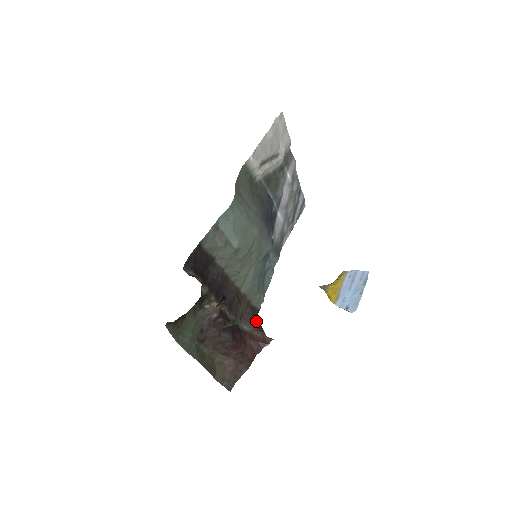
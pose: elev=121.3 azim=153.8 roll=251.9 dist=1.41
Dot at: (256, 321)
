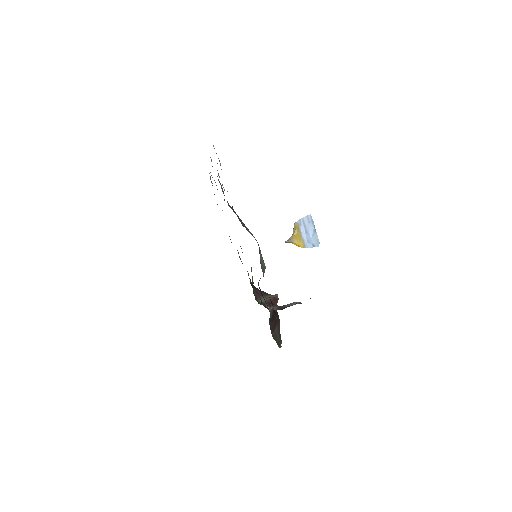
Dot at: (259, 291)
